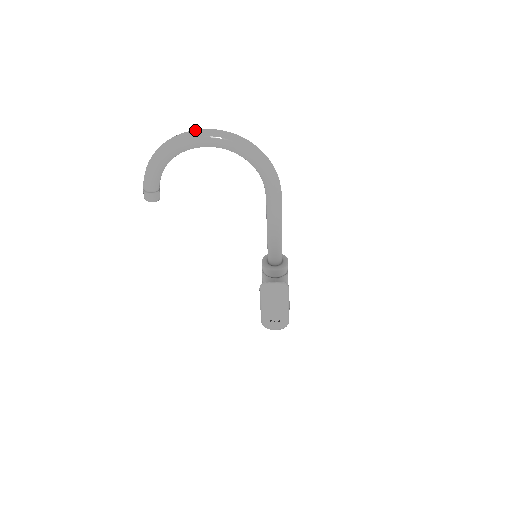
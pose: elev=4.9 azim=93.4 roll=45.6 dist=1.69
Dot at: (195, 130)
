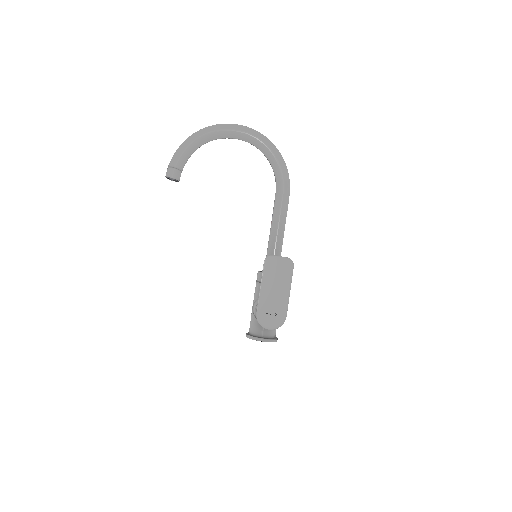
Dot at: occluded
